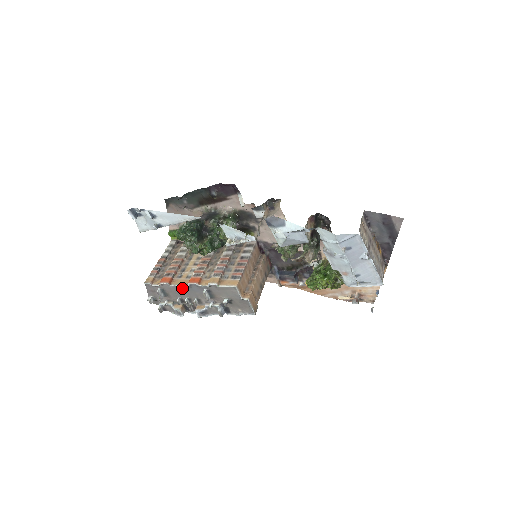
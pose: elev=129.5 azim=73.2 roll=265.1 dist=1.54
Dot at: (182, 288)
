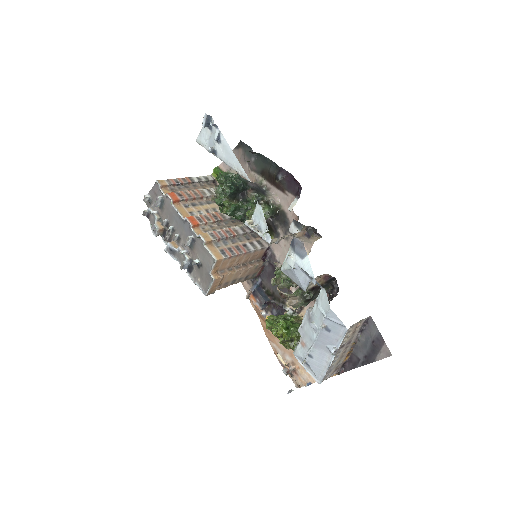
Dot at: (178, 216)
